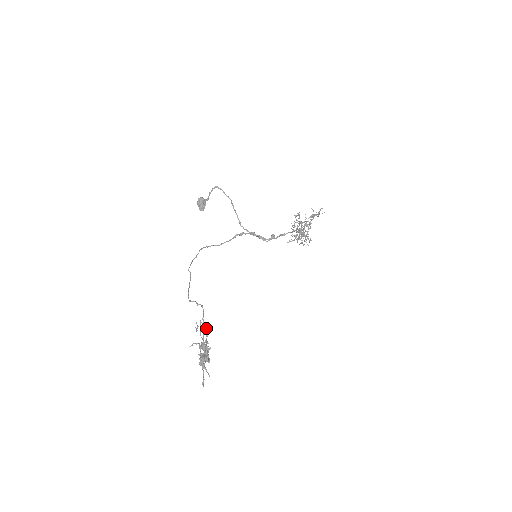
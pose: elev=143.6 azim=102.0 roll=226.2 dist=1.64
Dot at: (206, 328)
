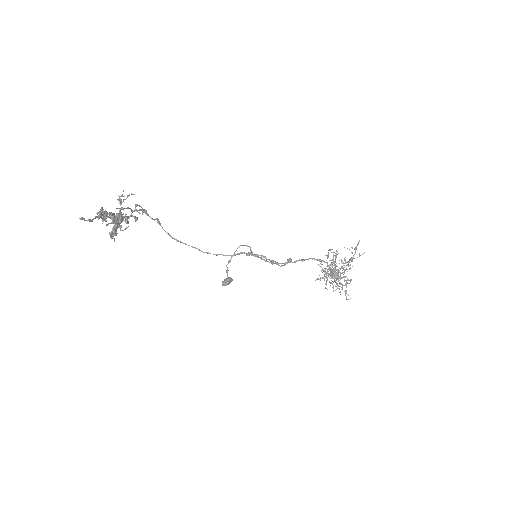
Dot at: (136, 218)
